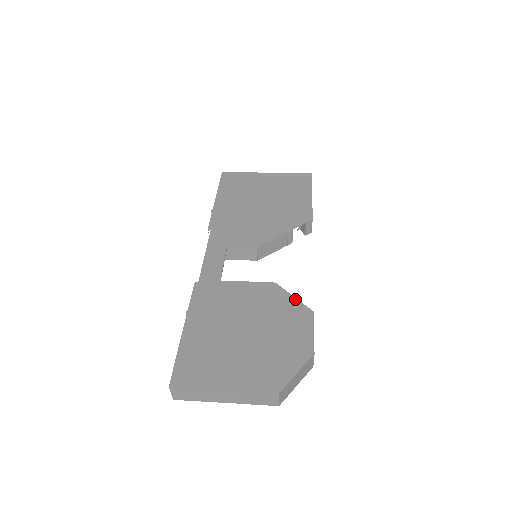
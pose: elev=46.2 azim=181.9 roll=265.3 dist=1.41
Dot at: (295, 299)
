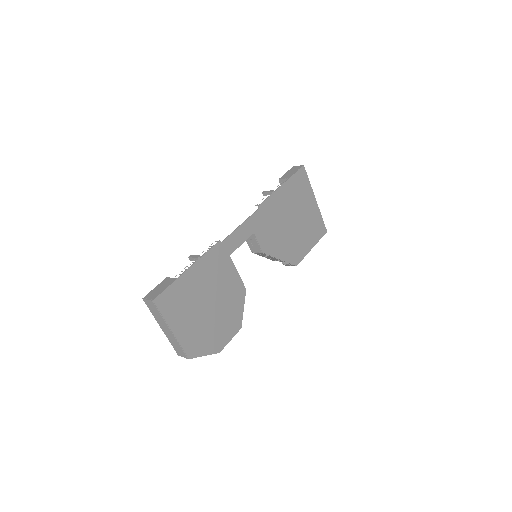
Dot at: (243, 311)
